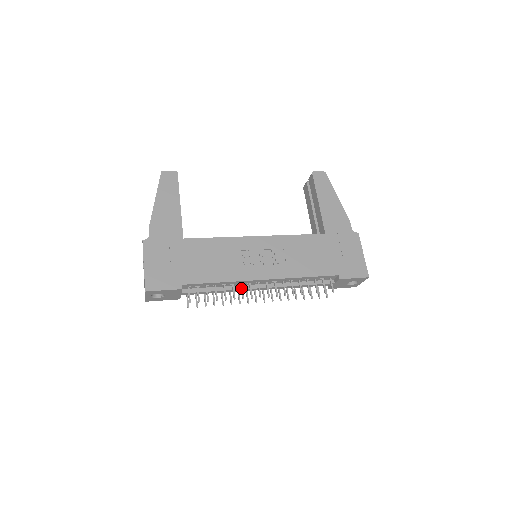
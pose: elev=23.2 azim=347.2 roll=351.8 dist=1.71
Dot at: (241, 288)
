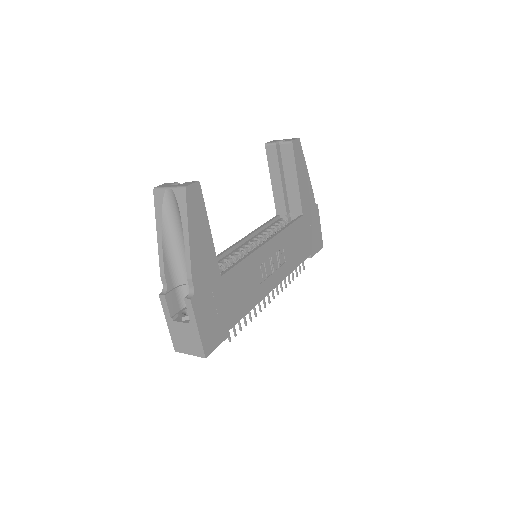
Dot at: (259, 302)
